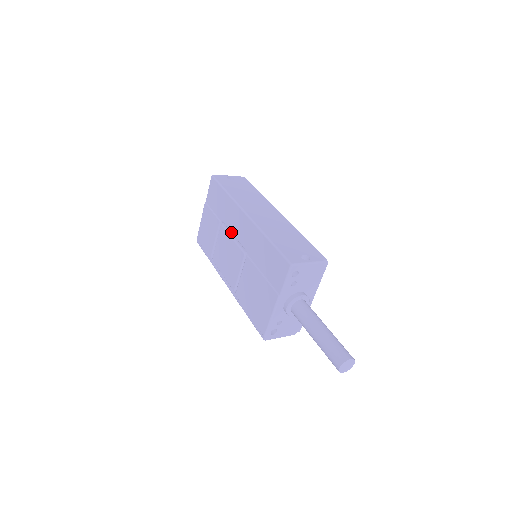
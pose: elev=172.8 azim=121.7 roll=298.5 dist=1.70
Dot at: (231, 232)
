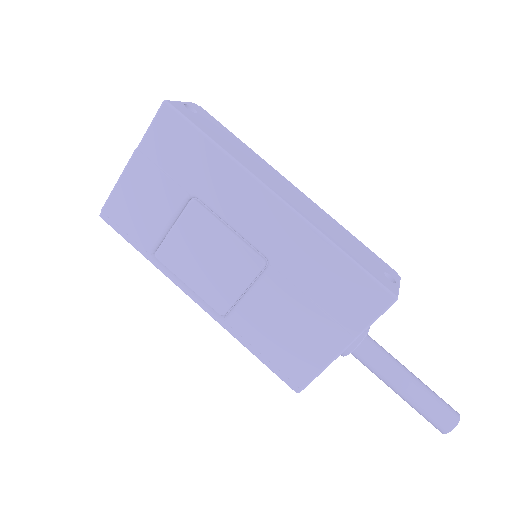
Dot at: (224, 219)
